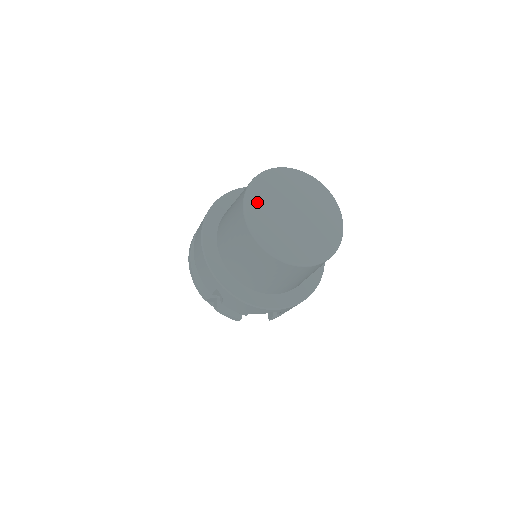
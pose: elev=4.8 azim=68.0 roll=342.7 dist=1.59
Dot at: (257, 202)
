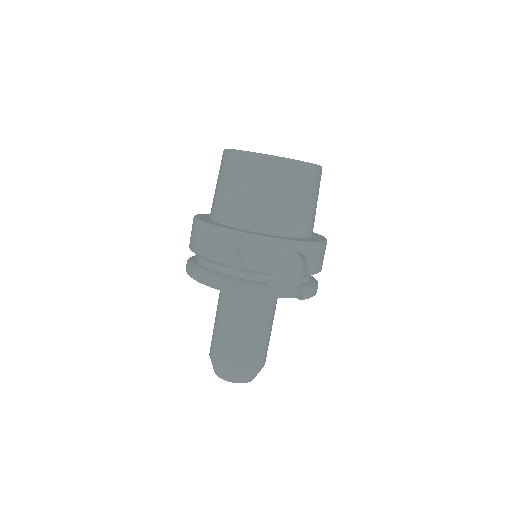
Dot at: occluded
